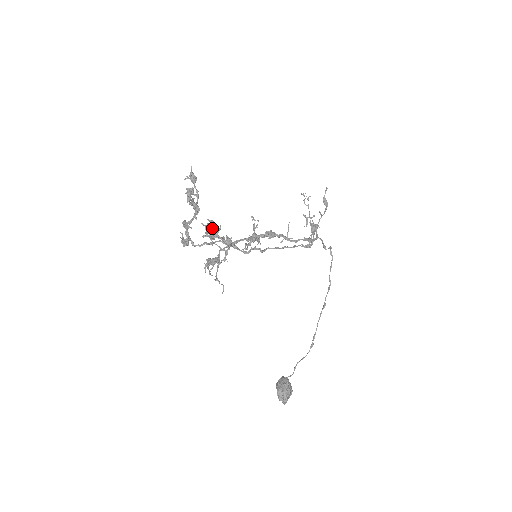
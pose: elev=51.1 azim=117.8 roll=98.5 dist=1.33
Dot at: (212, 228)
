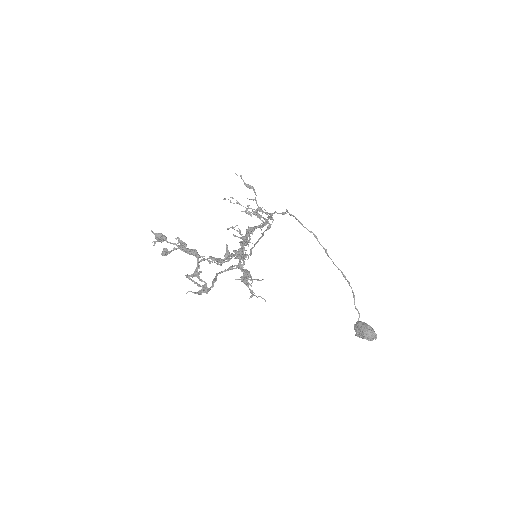
Dot at: (211, 261)
